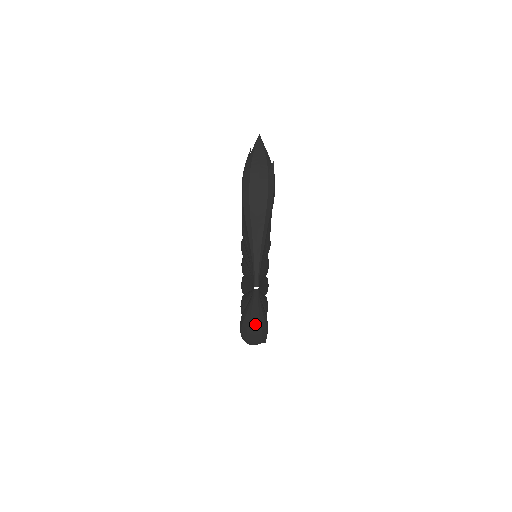
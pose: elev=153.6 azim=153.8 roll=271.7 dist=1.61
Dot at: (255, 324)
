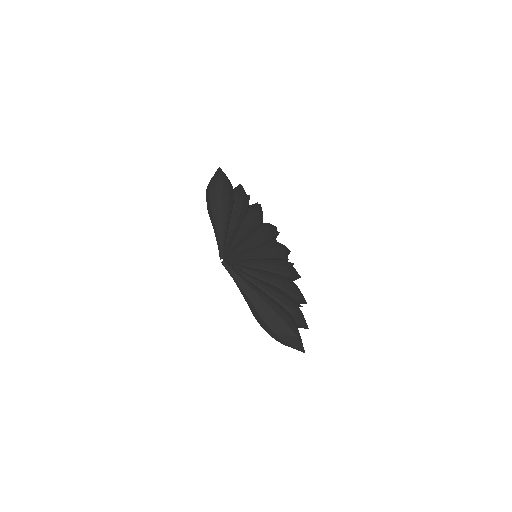
Dot at: (253, 305)
